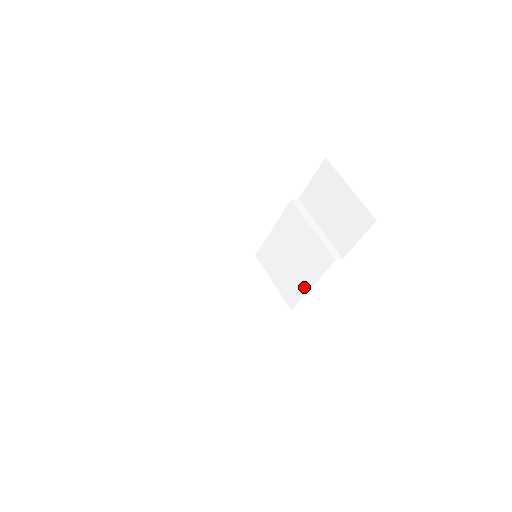
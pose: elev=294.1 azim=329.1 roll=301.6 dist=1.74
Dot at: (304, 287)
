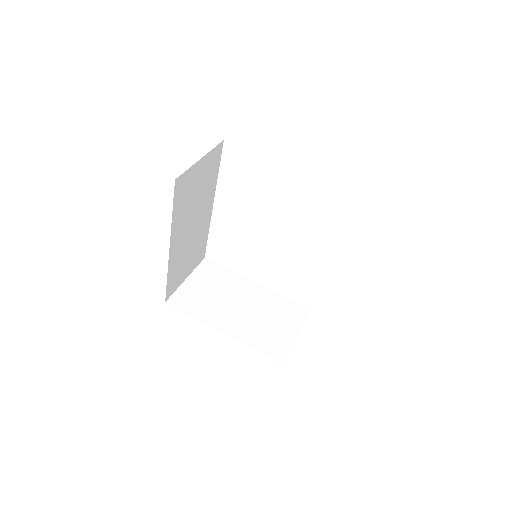
Dot at: occluded
